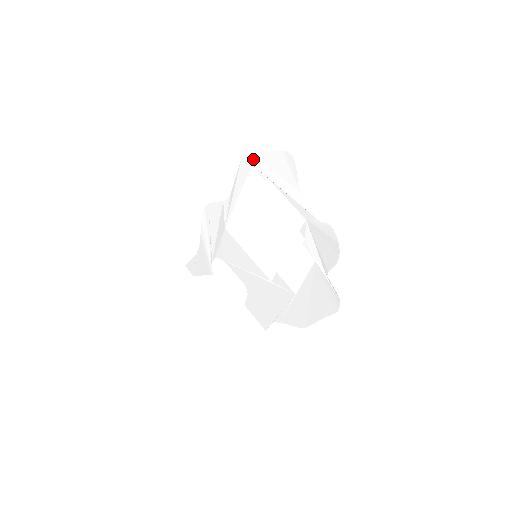
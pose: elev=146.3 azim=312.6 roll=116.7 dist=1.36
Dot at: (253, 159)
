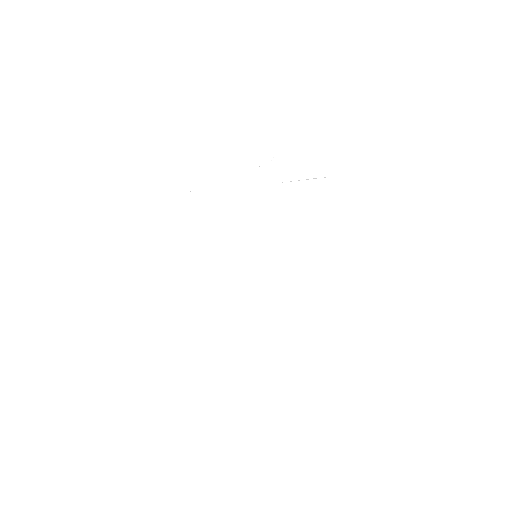
Dot at: (185, 195)
